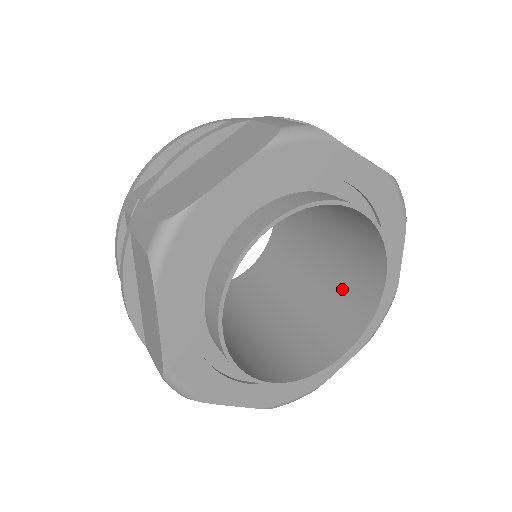
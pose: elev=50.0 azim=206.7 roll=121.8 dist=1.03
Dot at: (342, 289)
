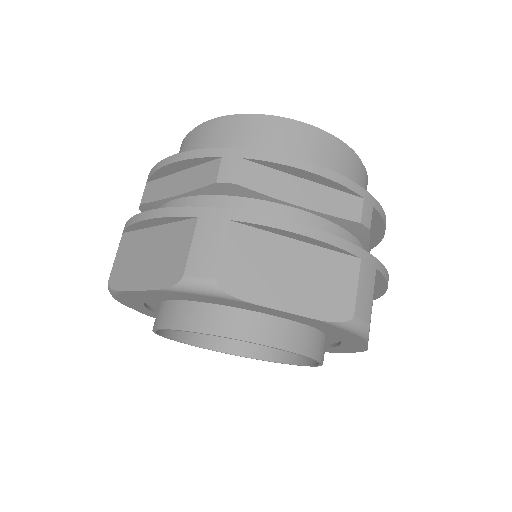
Dot at: occluded
